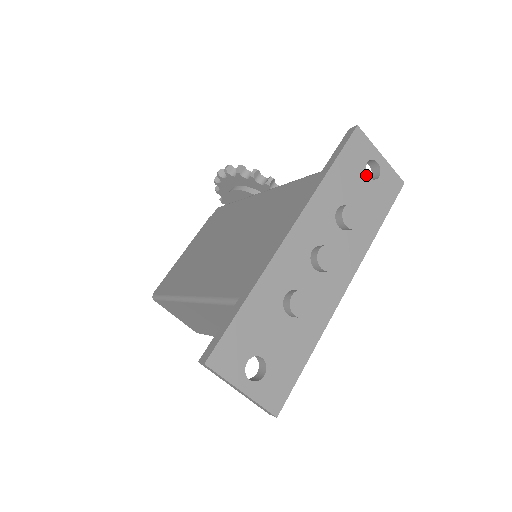
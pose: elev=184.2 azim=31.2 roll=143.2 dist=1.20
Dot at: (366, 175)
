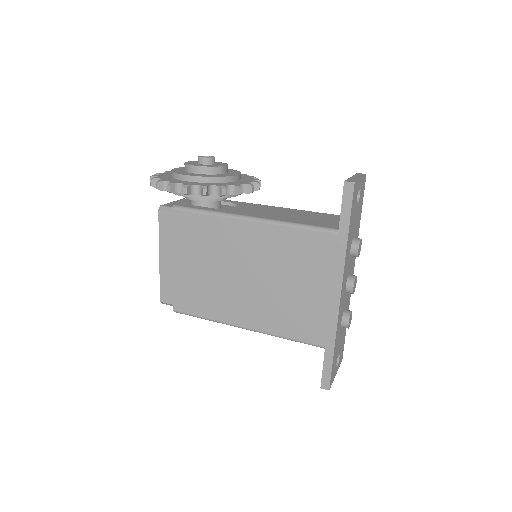
Dot at: (357, 205)
